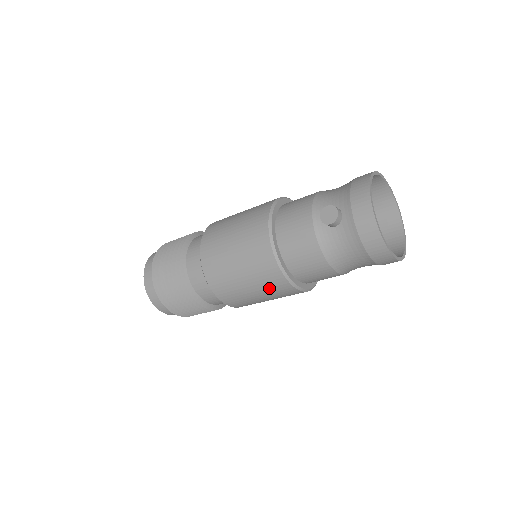
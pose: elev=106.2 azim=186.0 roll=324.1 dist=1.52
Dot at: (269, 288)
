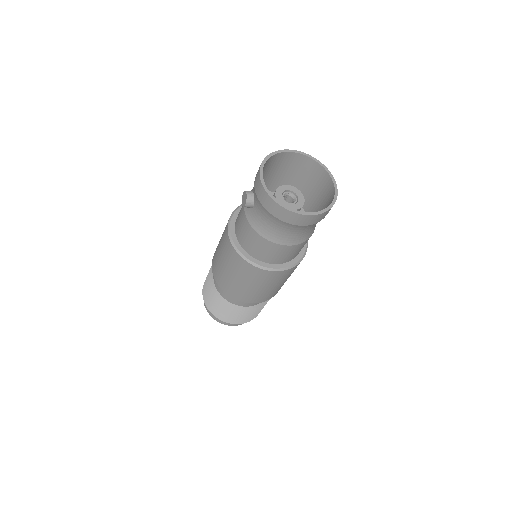
Dot at: (248, 276)
